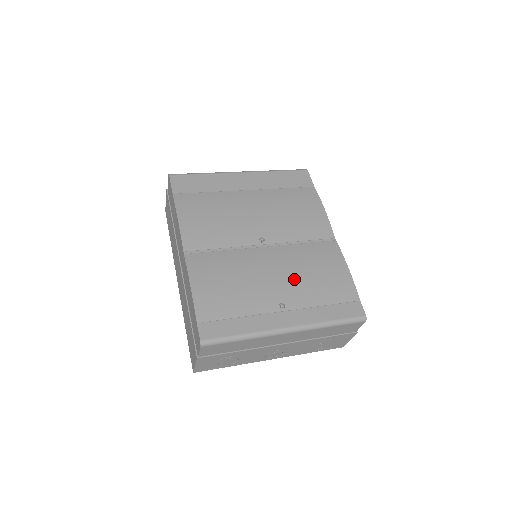
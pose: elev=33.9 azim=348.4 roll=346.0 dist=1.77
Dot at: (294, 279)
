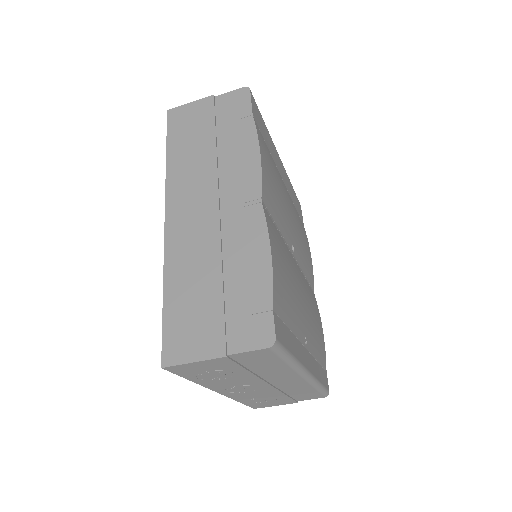
Dot at: (309, 315)
